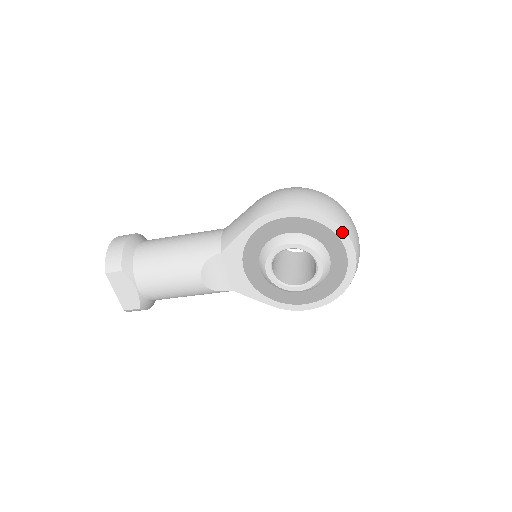
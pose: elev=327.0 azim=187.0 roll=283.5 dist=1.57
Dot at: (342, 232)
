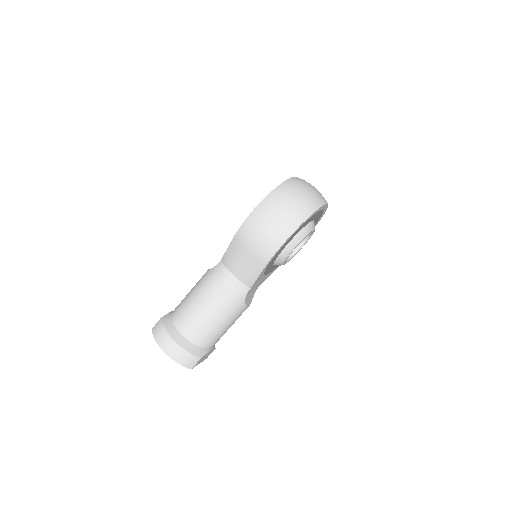
Dot at: (319, 209)
